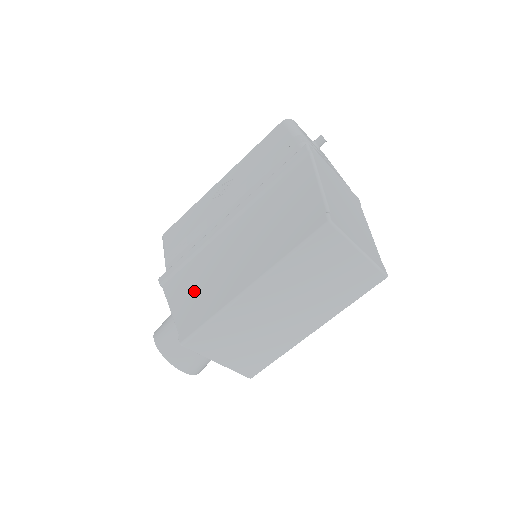
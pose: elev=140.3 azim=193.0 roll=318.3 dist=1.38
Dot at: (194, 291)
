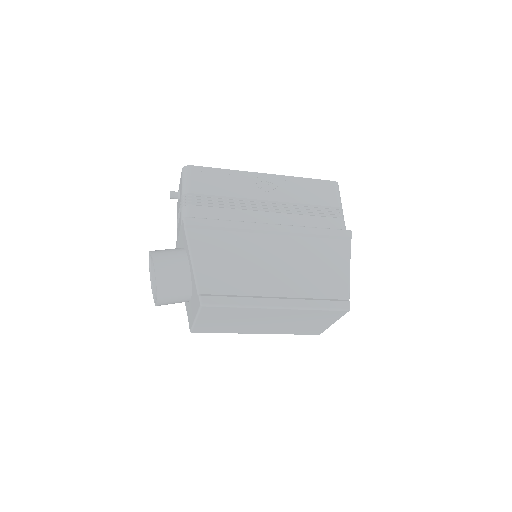
Dot at: (223, 265)
